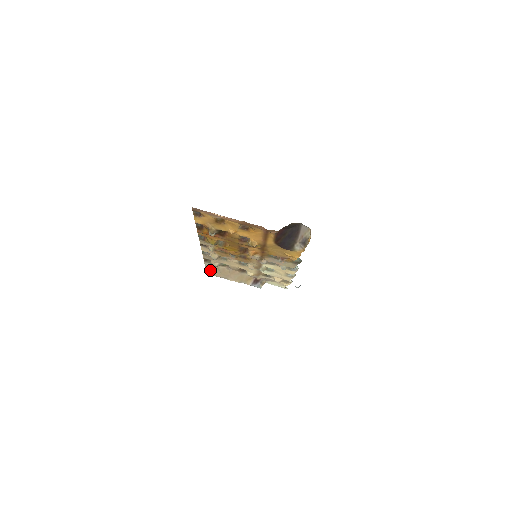
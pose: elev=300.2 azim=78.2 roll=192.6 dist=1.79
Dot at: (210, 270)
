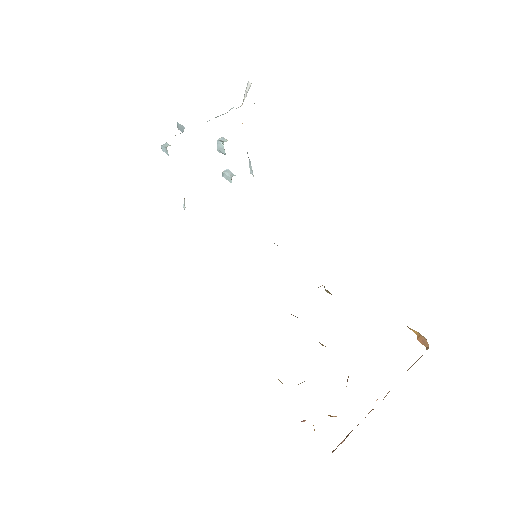
Dot at: occluded
